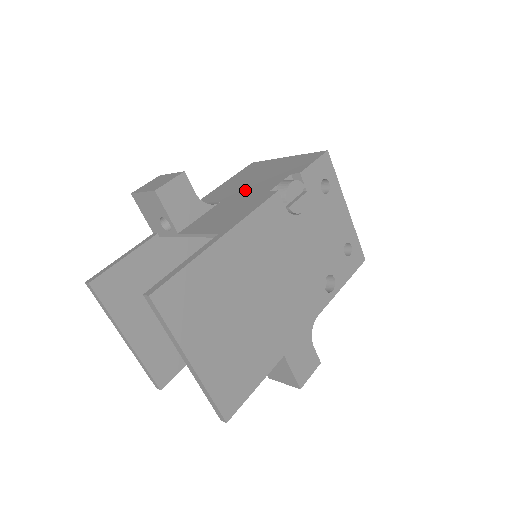
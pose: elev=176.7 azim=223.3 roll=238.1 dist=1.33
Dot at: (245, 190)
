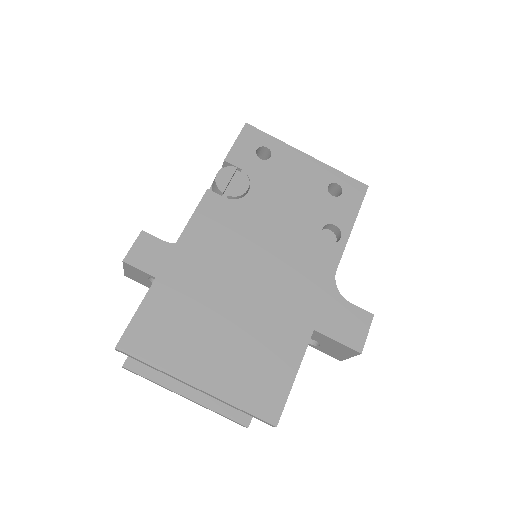
Dot at: occluded
